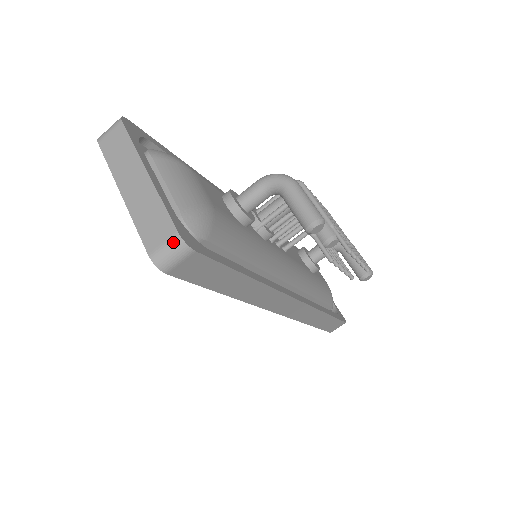
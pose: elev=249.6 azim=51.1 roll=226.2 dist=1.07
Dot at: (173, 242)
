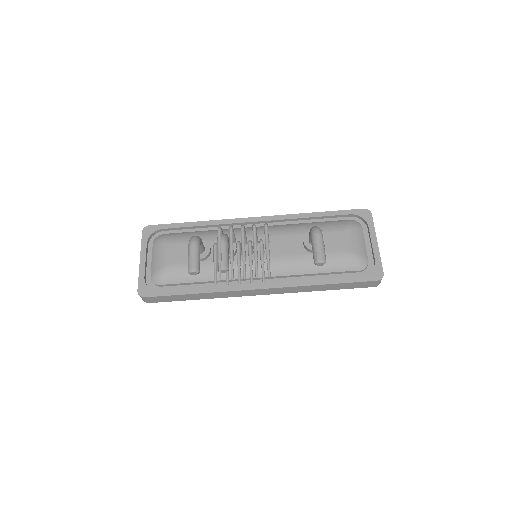
Dot at: (139, 294)
